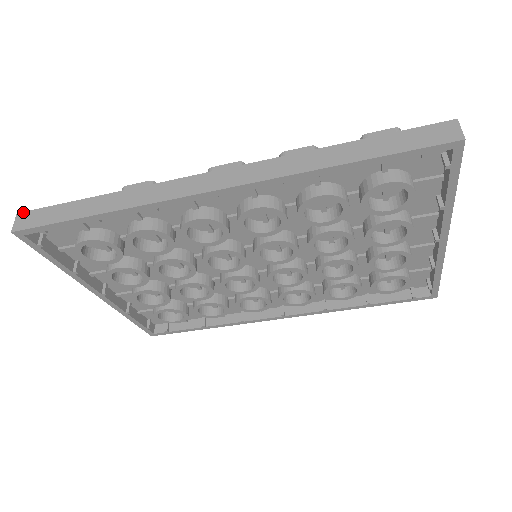
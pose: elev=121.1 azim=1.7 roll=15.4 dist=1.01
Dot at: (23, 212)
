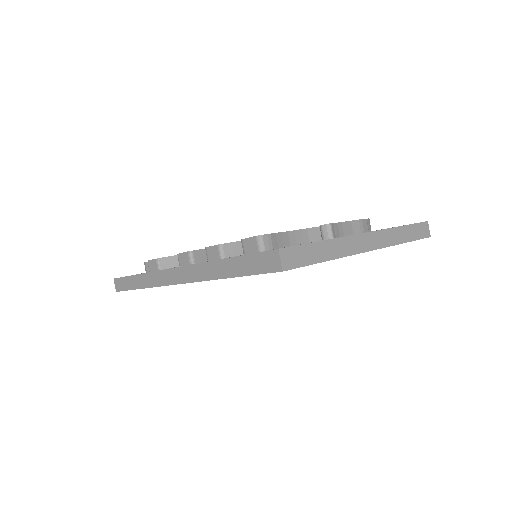
Dot at: (115, 279)
